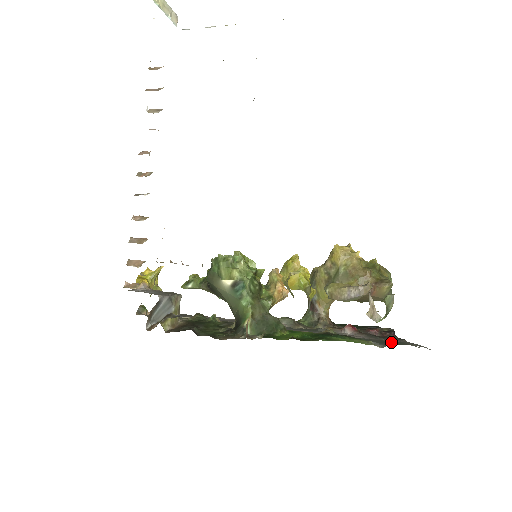
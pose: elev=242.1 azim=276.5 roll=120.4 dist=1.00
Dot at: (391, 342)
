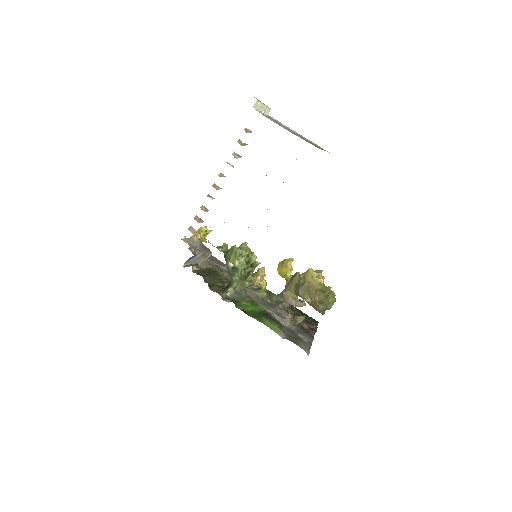
Dot at: (295, 338)
